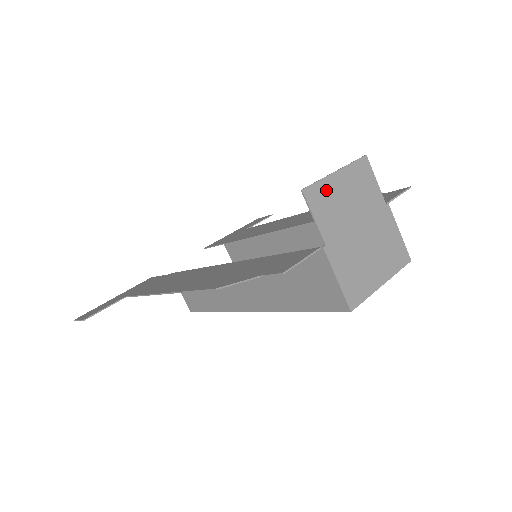
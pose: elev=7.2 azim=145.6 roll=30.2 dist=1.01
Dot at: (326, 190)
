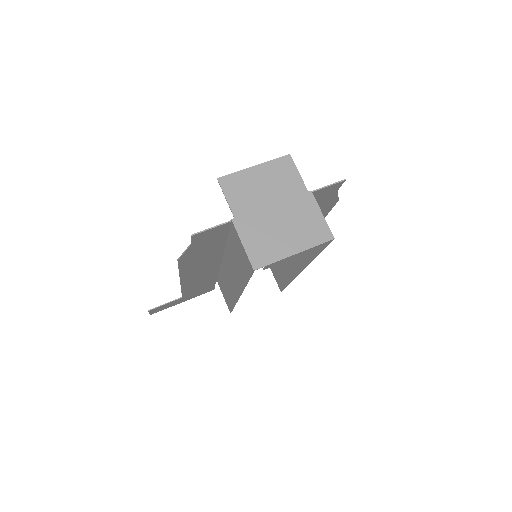
Dot at: (241, 179)
